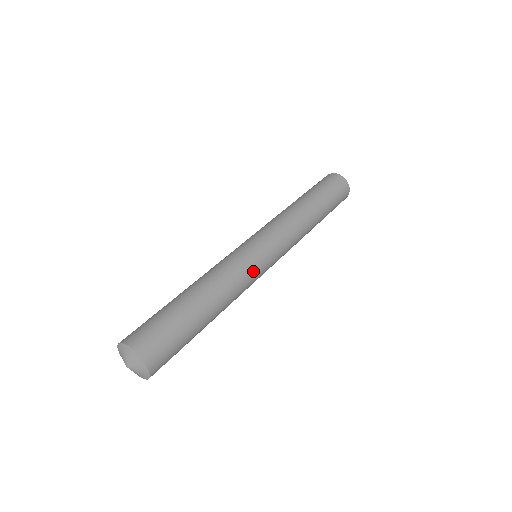
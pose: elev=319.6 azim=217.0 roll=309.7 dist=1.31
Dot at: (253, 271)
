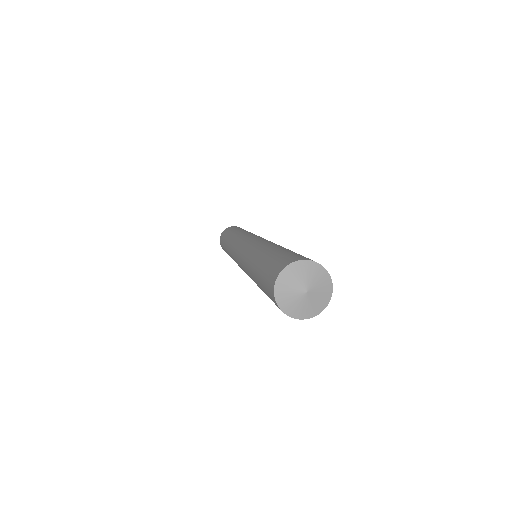
Dot at: occluded
